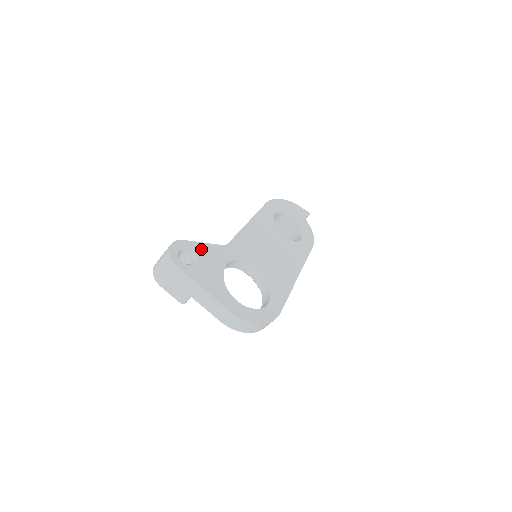
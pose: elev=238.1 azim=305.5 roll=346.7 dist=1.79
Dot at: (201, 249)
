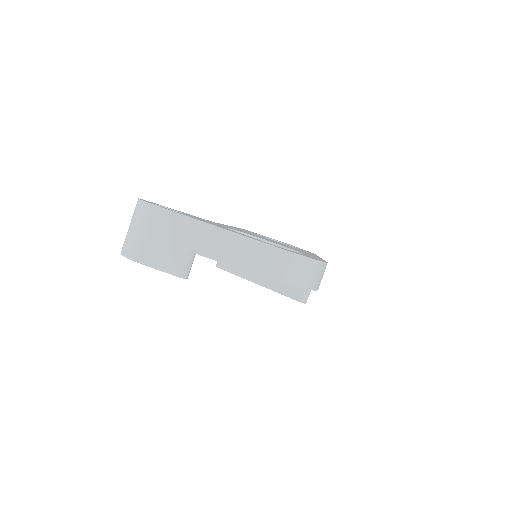
Dot at: occluded
